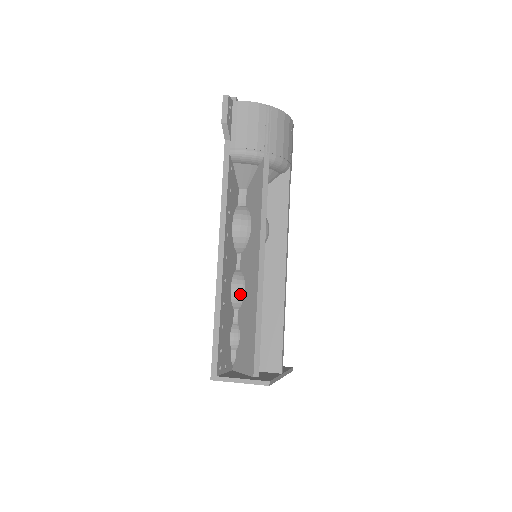
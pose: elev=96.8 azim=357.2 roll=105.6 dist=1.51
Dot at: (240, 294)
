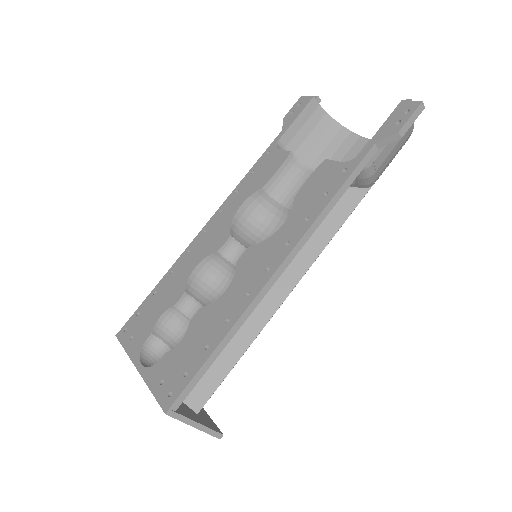
Dot at: occluded
